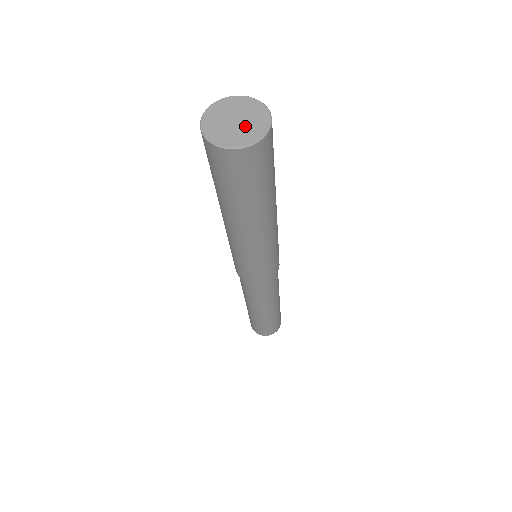
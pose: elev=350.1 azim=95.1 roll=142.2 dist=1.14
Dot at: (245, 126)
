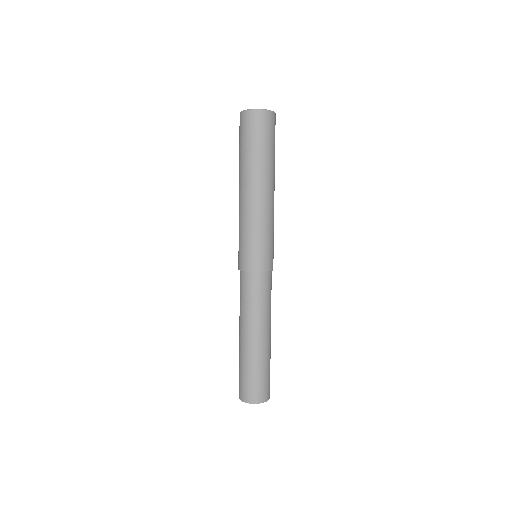
Dot at: occluded
